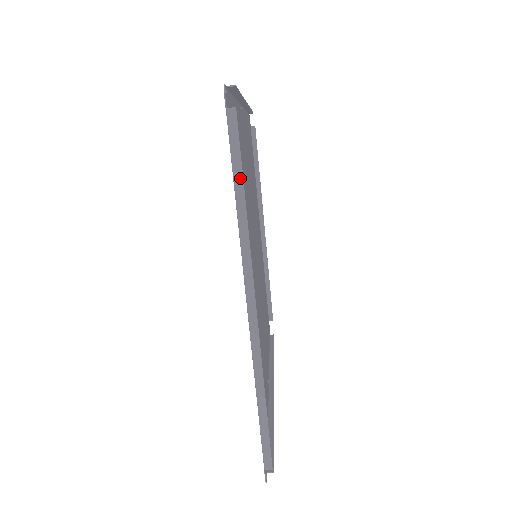
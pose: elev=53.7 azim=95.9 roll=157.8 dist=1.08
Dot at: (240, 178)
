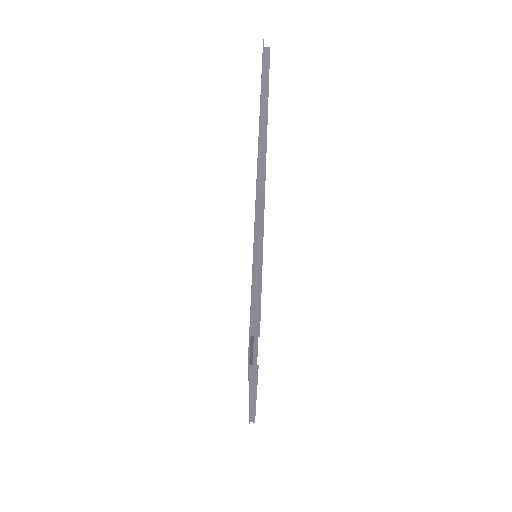
Dot at: (267, 81)
